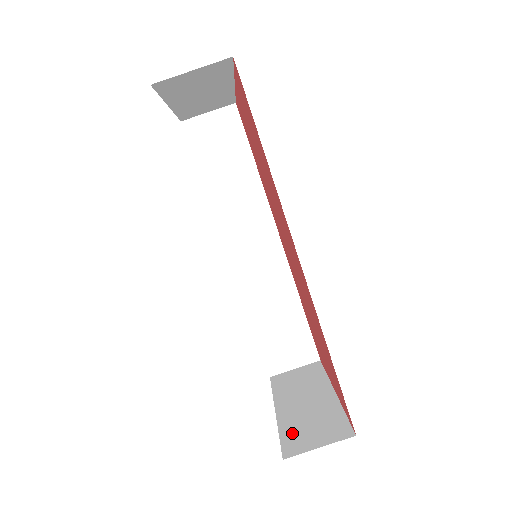
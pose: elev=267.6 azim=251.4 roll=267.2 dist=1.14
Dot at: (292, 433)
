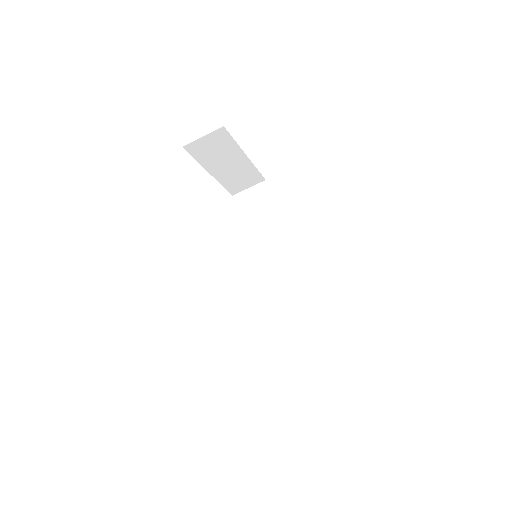
Dot at: occluded
